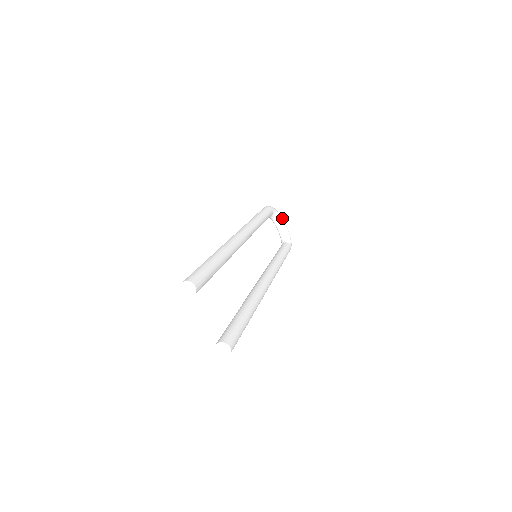
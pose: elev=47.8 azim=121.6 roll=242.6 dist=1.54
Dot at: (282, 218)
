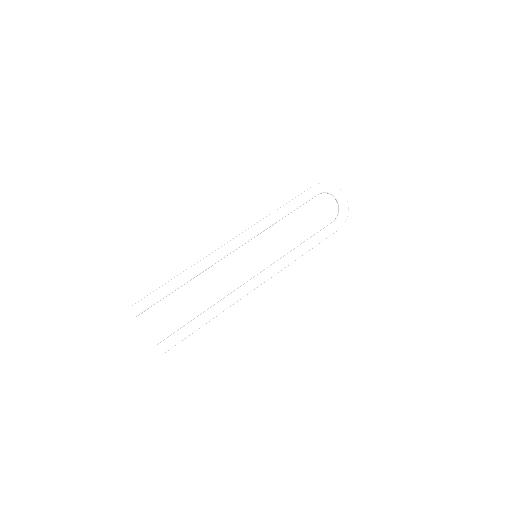
Dot at: (340, 192)
